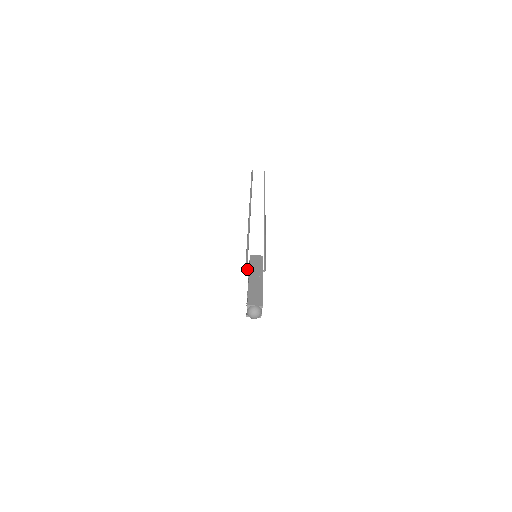
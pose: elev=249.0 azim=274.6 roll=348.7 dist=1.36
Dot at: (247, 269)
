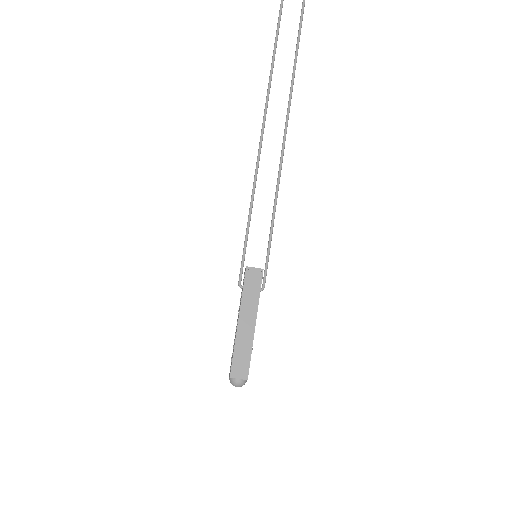
Dot at: (240, 286)
